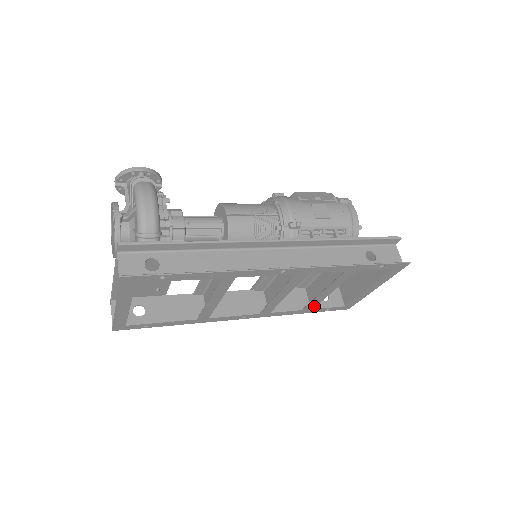
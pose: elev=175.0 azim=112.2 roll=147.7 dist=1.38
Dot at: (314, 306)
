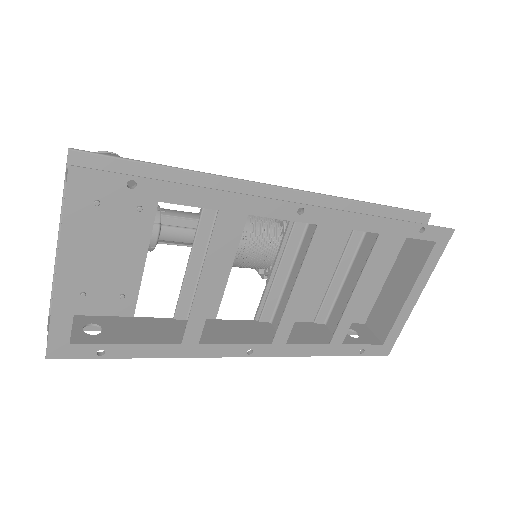
Dot at: (344, 335)
